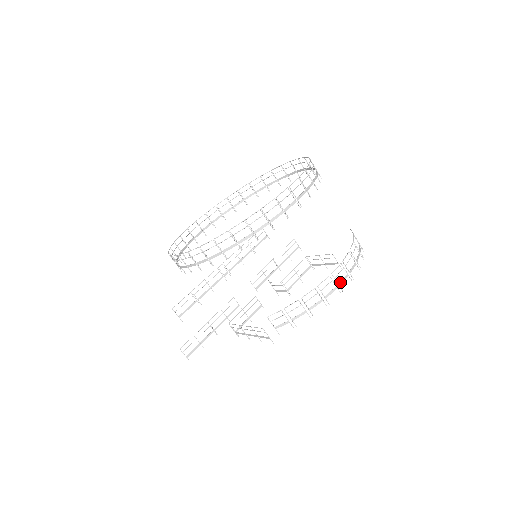
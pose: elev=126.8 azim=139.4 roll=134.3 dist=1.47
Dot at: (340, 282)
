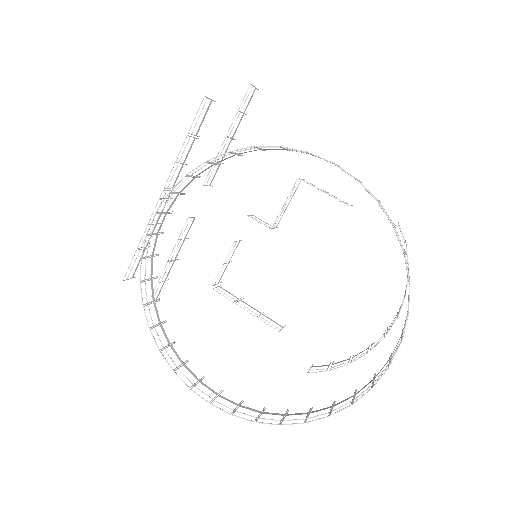
Dot at: occluded
